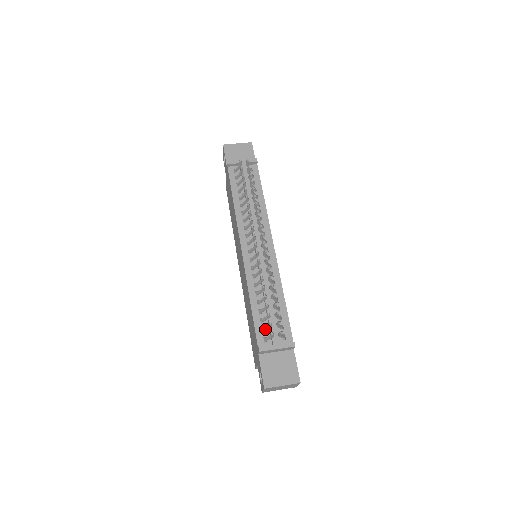
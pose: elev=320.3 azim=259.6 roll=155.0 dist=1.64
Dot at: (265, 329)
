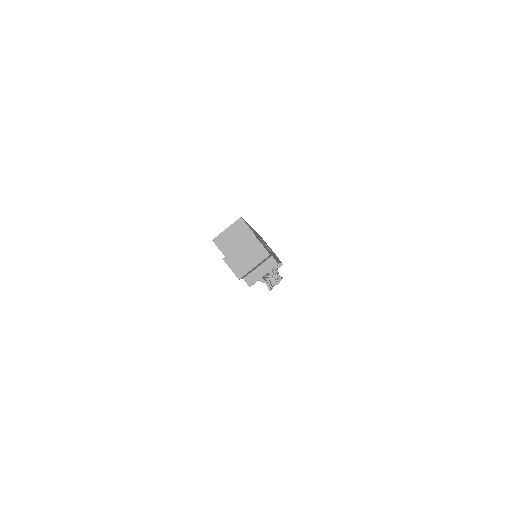
Dot at: occluded
